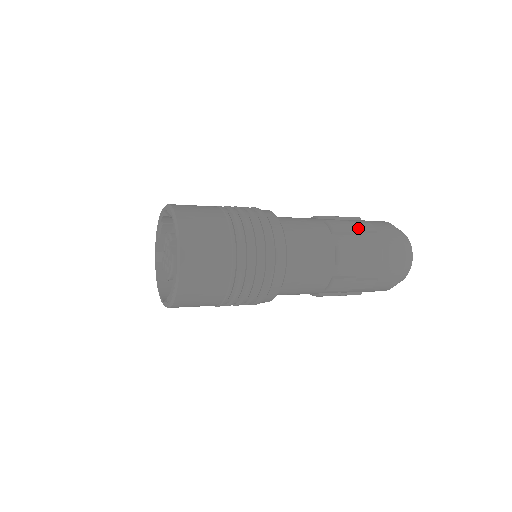
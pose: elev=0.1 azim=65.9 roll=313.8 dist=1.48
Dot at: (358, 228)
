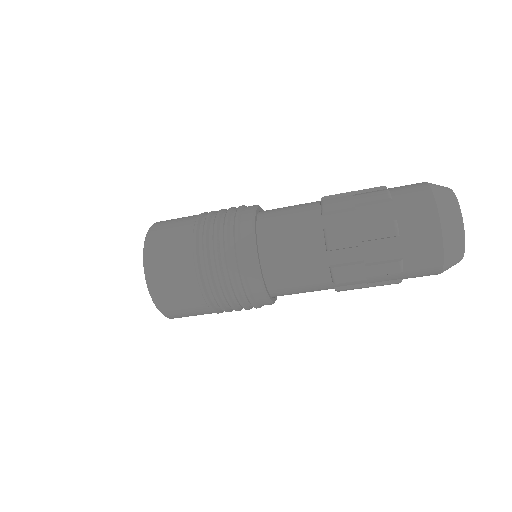
Dot at: (358, 191)
